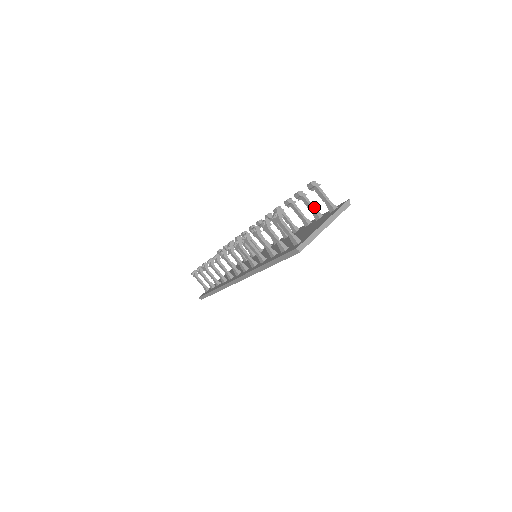
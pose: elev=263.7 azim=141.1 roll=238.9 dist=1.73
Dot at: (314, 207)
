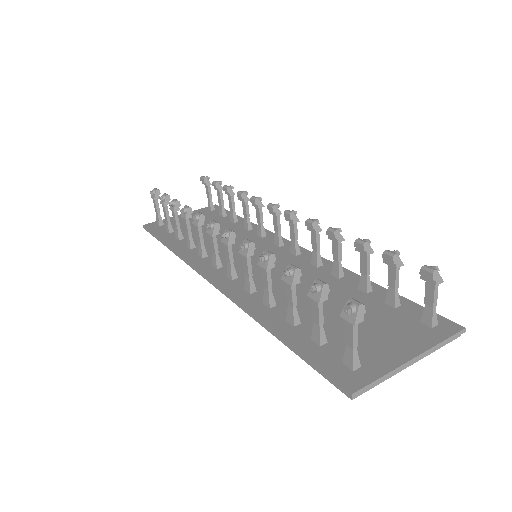
Dot at: (398, 287)
